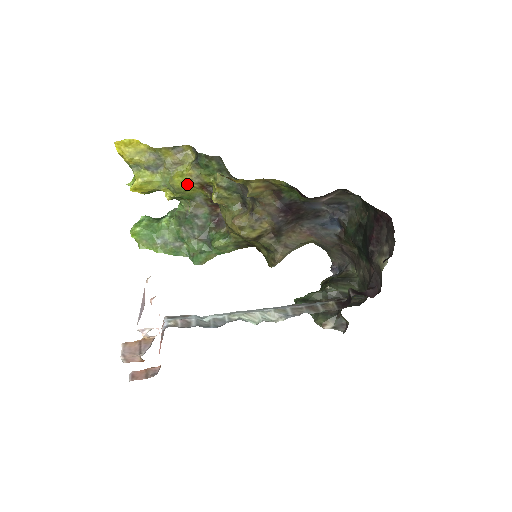
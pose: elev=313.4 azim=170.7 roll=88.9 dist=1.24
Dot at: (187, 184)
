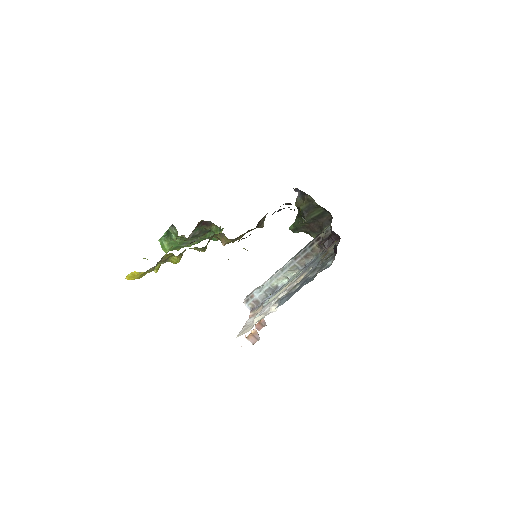
Dot at: (181, 257)
